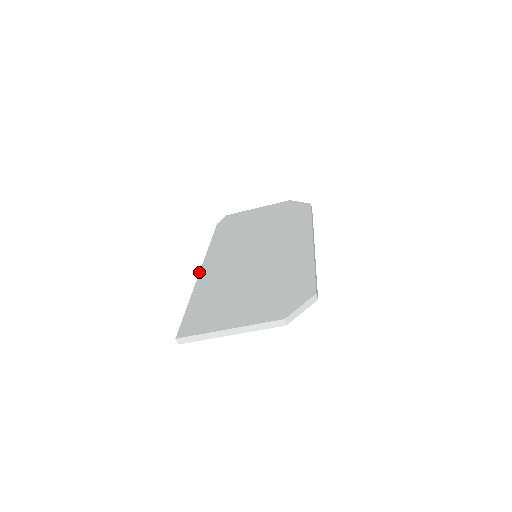
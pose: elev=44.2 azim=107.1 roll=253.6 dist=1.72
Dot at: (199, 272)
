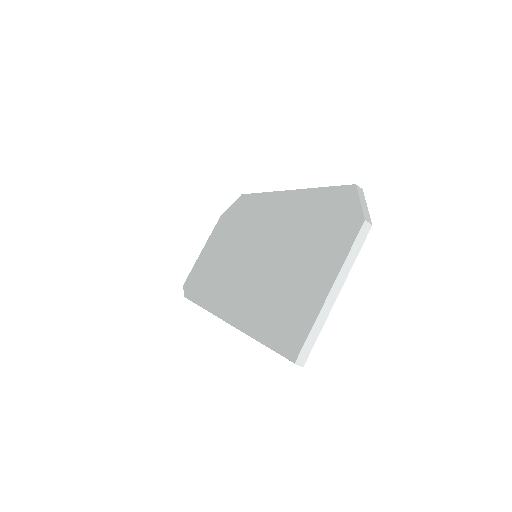
Dot at: (226, 322)
